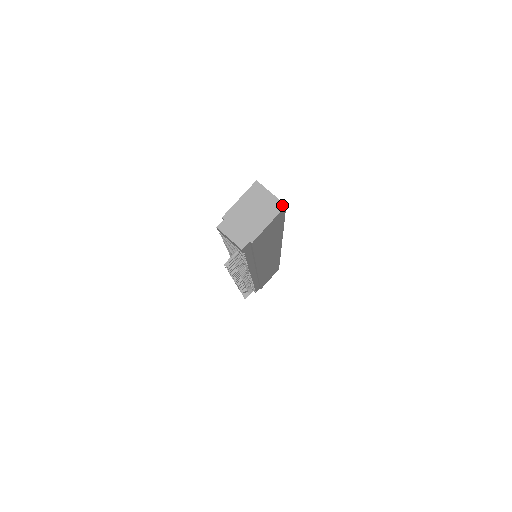
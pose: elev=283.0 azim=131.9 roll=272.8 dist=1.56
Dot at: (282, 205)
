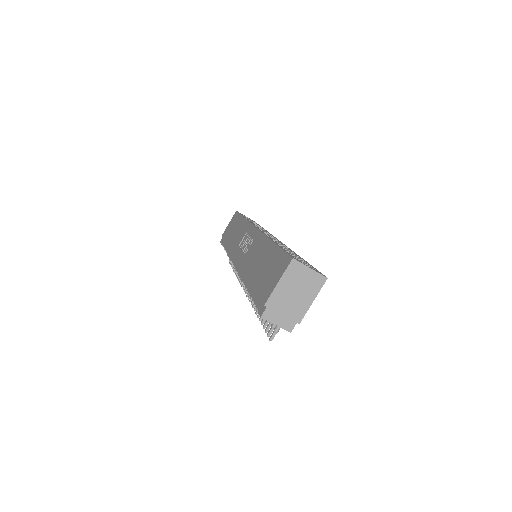
Dot at: (323, 279)
